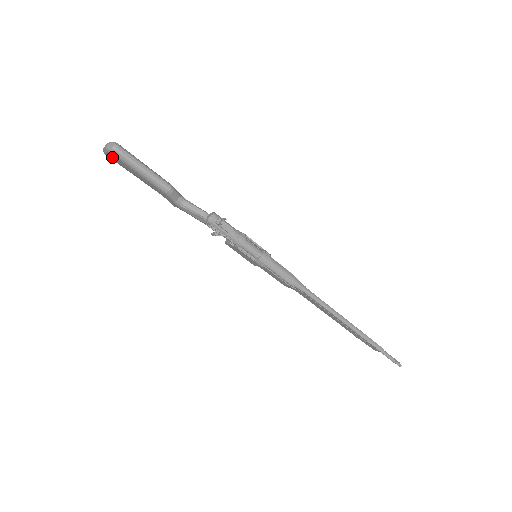
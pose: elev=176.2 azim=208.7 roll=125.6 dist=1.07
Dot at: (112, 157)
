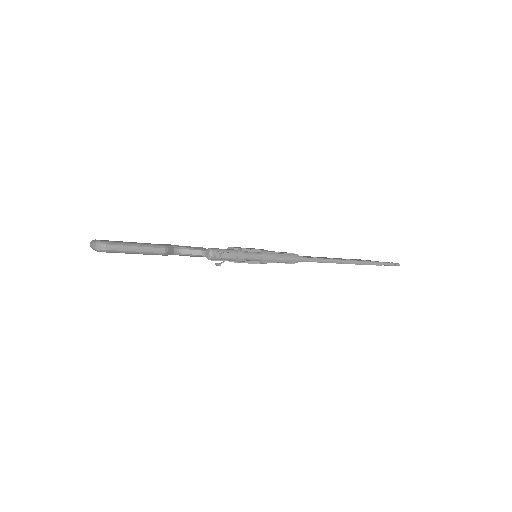
Dot at: occluded
